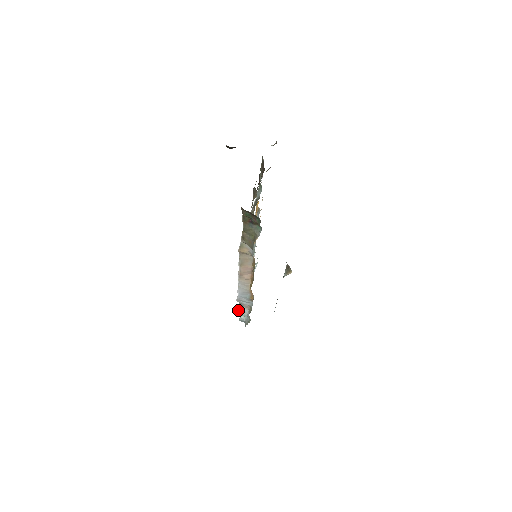
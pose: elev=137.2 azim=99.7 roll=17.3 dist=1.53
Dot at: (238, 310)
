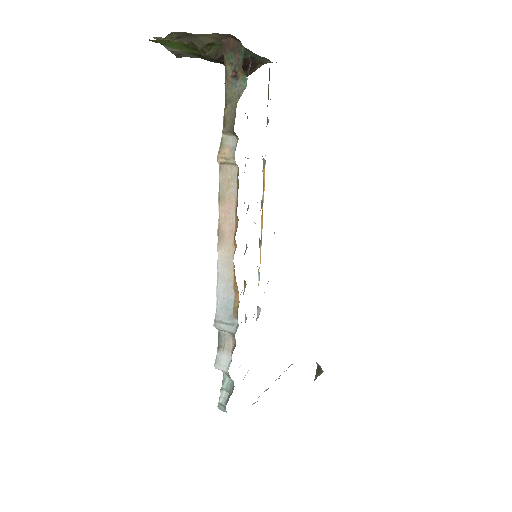
Dot at: (216, 362)
